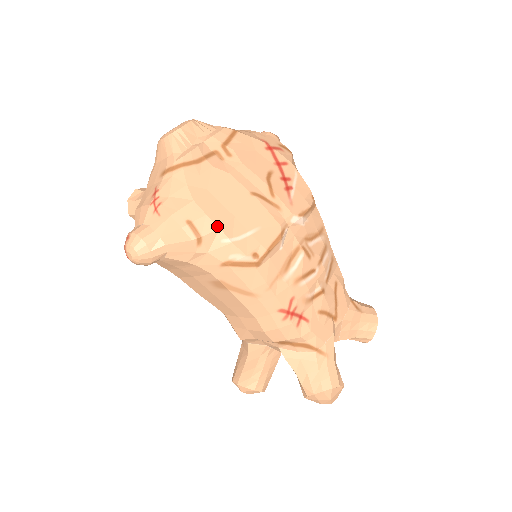
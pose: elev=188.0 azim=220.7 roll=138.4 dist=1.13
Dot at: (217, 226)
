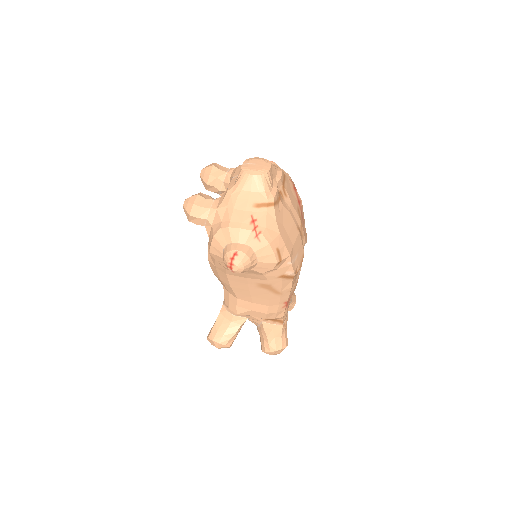
Dot at: (289, 253)
